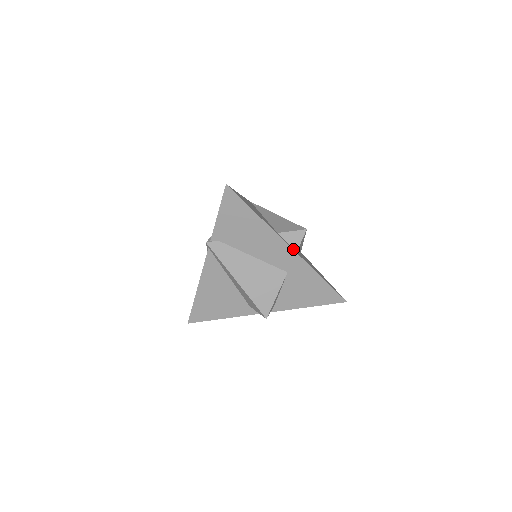
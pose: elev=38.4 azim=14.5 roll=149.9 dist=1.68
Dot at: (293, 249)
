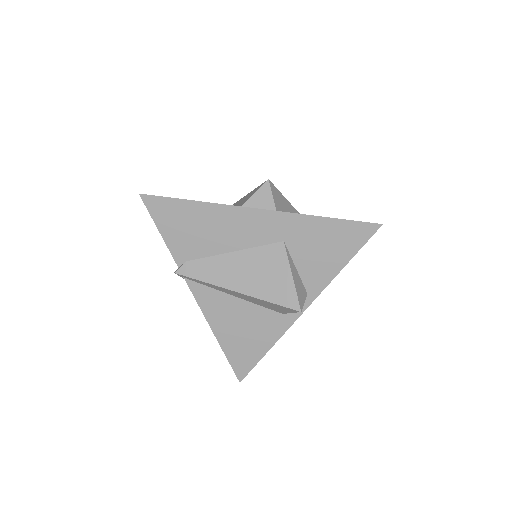
Dot at: (266, 210)
